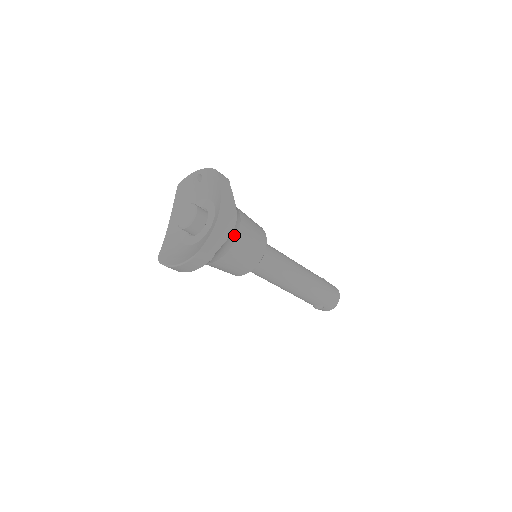
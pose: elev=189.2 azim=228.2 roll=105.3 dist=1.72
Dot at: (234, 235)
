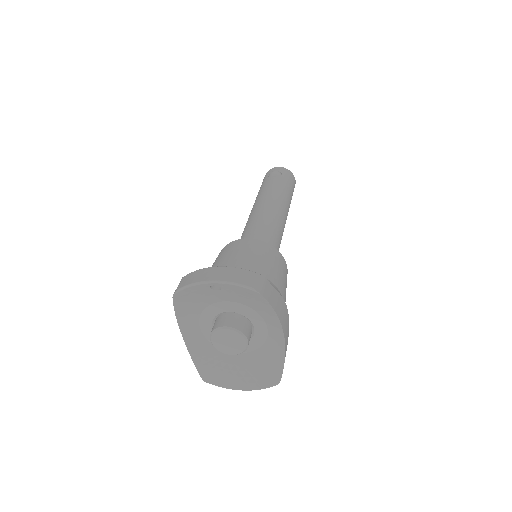
Dot at: occluded
